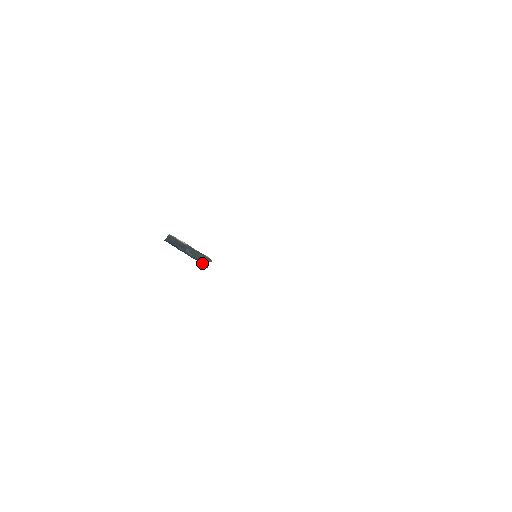
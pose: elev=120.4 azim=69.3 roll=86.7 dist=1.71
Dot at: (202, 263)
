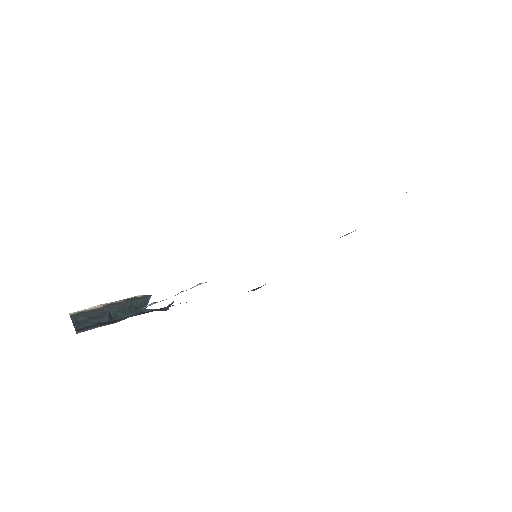
Dot at: (145, 311)
